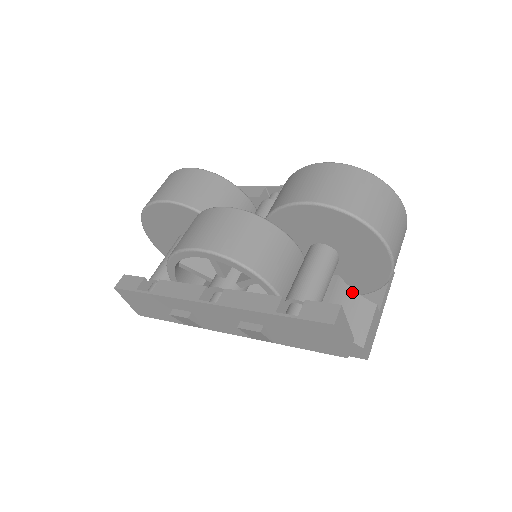
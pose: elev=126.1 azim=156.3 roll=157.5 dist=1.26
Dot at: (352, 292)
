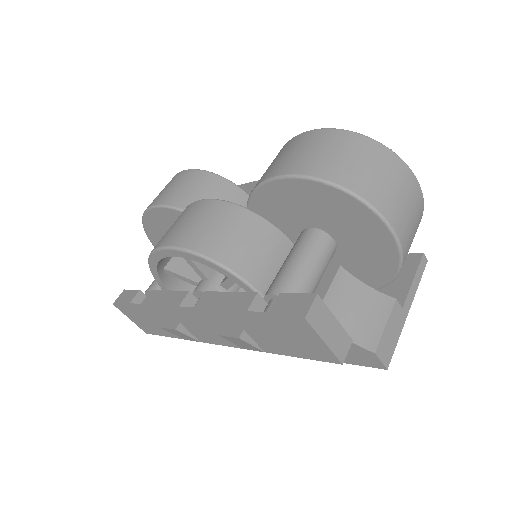
Dot at: (361, 285)
